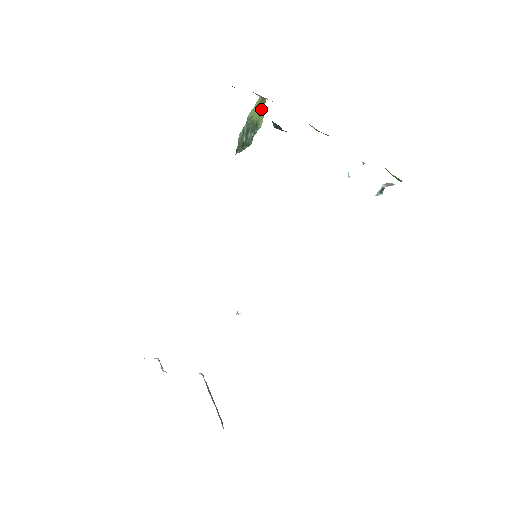
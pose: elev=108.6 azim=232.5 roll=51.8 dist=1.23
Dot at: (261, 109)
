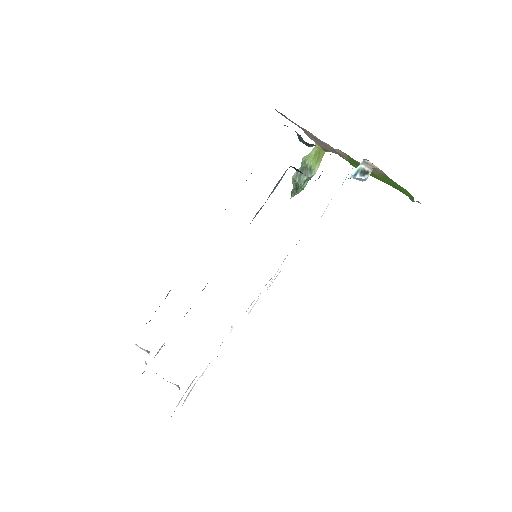
Dot at: (317, 158)
